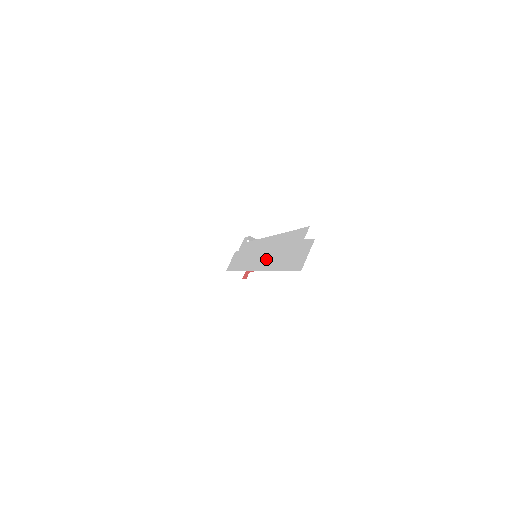
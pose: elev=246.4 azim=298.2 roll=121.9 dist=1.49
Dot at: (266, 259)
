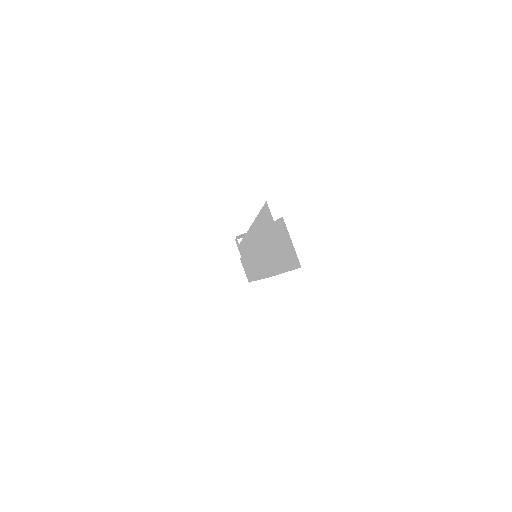
Dot at: (263, 260)
